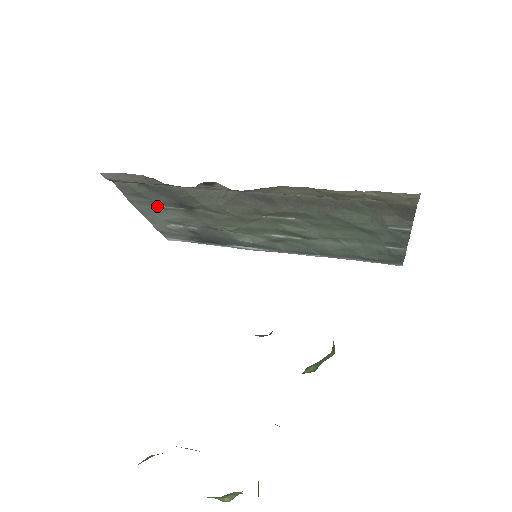
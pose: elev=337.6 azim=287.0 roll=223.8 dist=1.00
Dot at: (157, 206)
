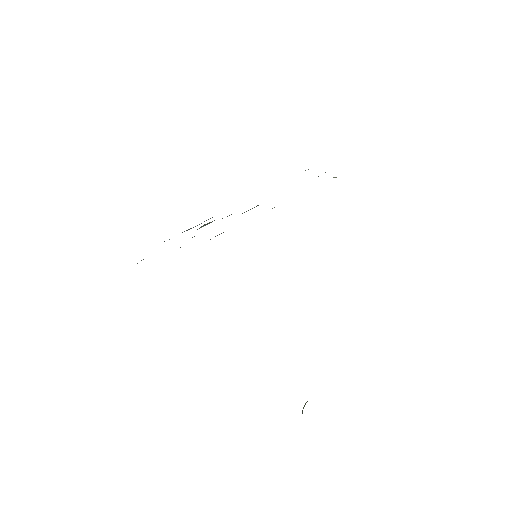
Dot at: occluded
